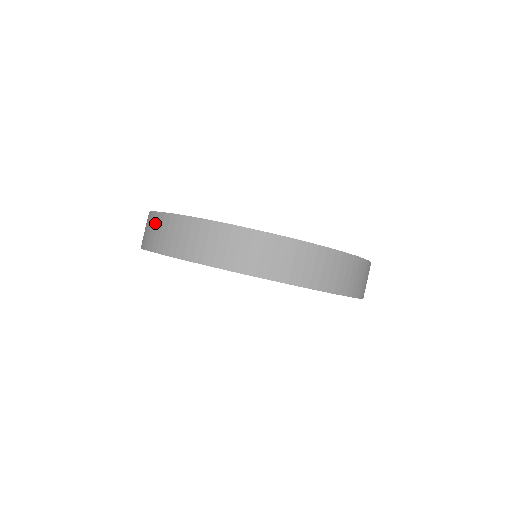
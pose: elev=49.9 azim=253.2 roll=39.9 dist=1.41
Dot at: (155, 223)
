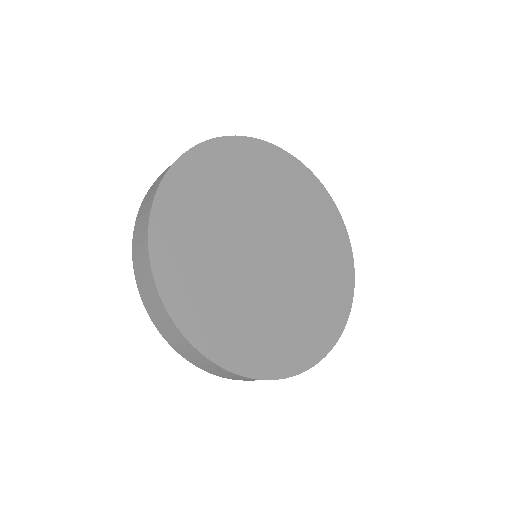
Dot at: (148, 281)
